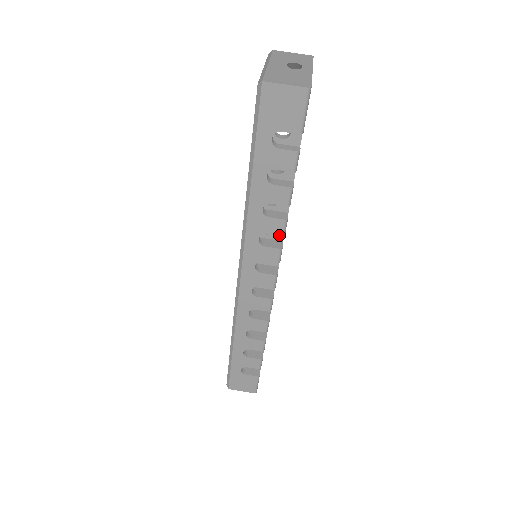
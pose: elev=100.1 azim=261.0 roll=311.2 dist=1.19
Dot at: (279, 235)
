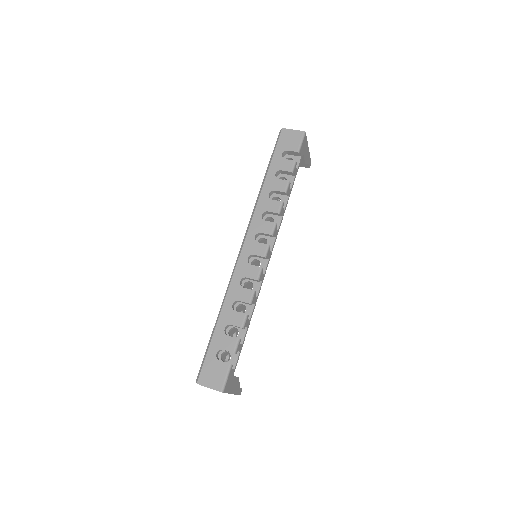
Dot at: (276, 212)
